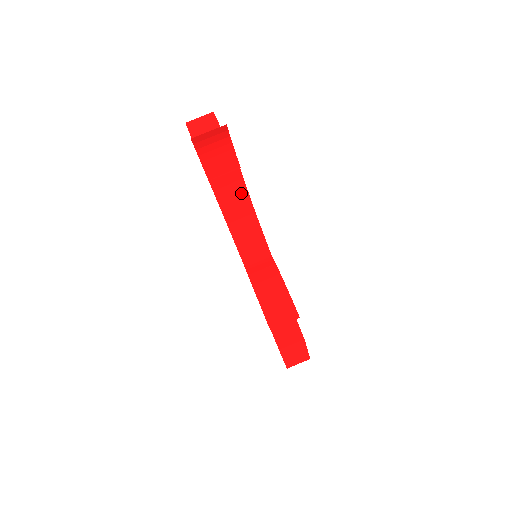
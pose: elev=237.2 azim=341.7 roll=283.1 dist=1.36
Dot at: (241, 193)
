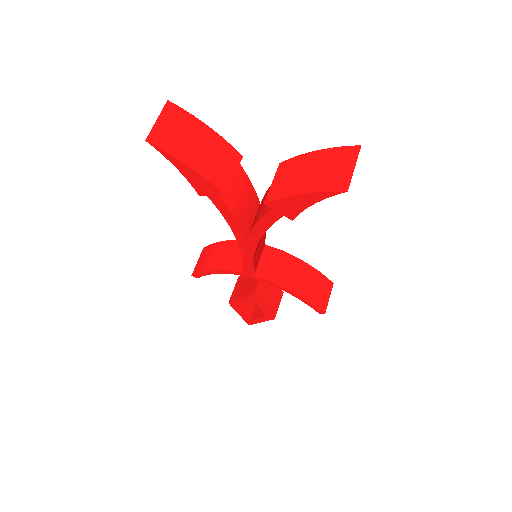
Dot at: occluded
